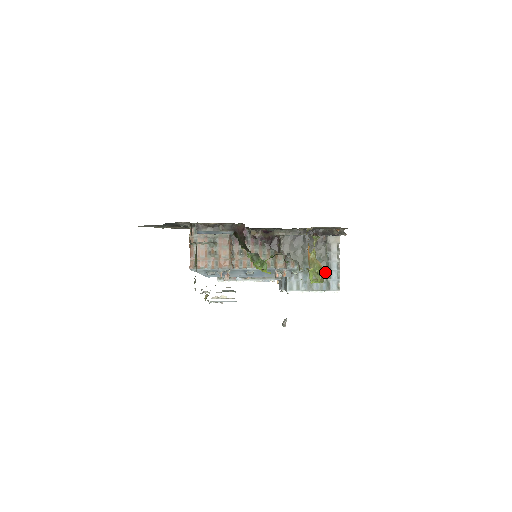
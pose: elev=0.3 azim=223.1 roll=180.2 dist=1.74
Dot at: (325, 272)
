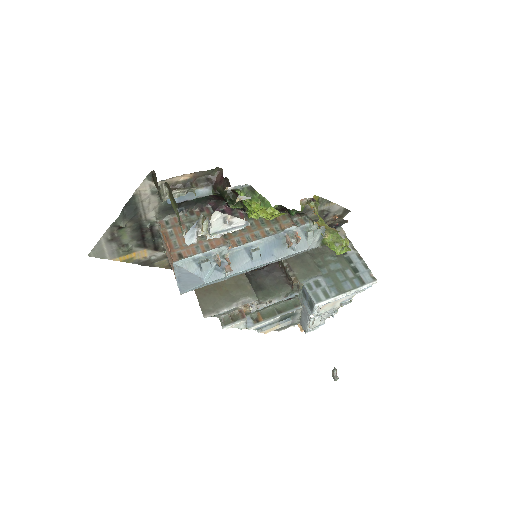
Dot at: (346, 238)
